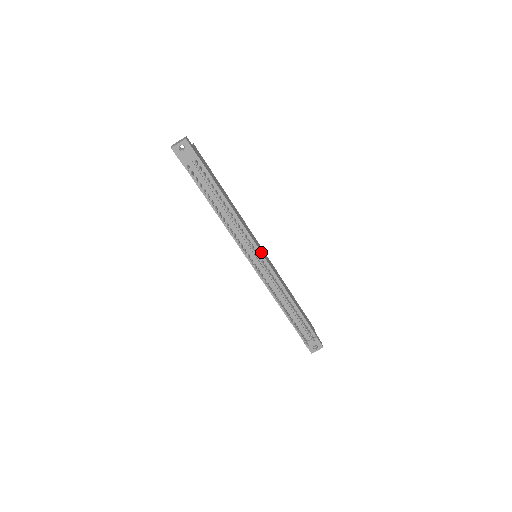
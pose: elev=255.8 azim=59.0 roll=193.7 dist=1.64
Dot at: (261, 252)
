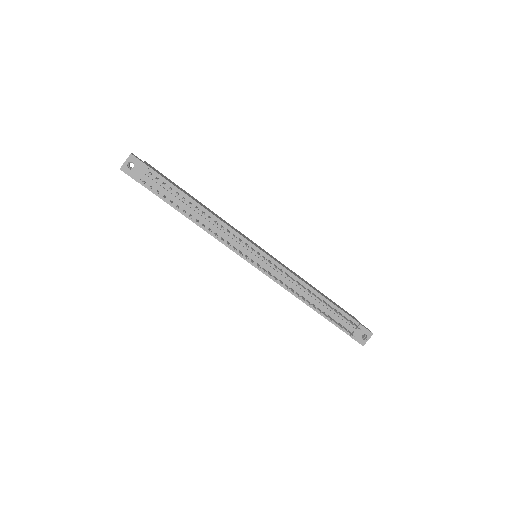
Dot at: (258, 248)
